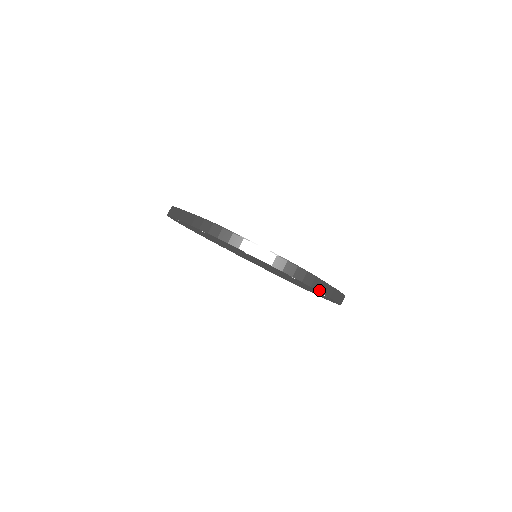
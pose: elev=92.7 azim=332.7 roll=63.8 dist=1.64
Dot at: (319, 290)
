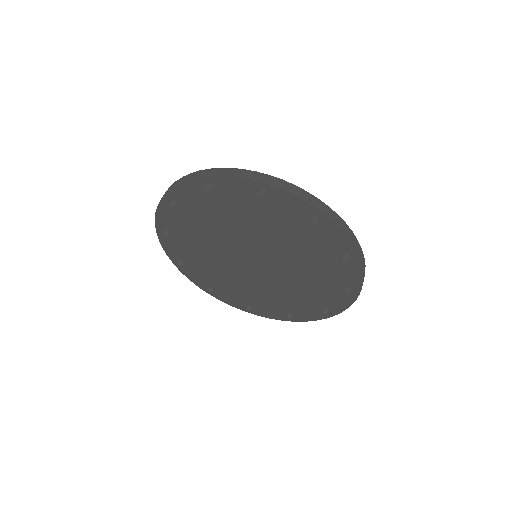
Dot at: (293, 194)
